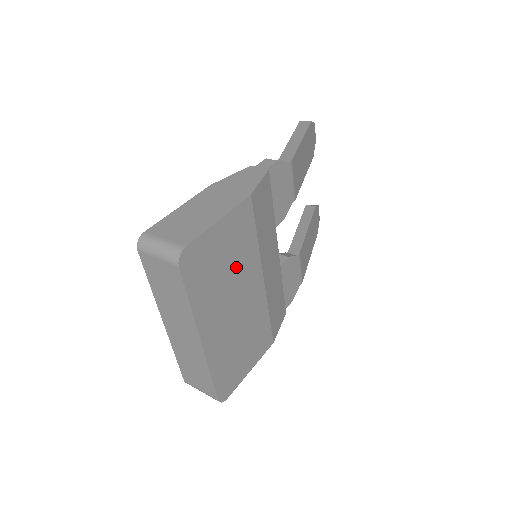
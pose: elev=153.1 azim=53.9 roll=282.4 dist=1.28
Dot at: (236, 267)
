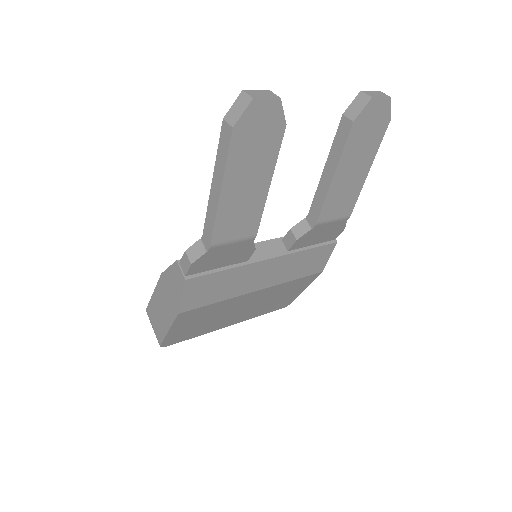
Dot at: (216, 314)
